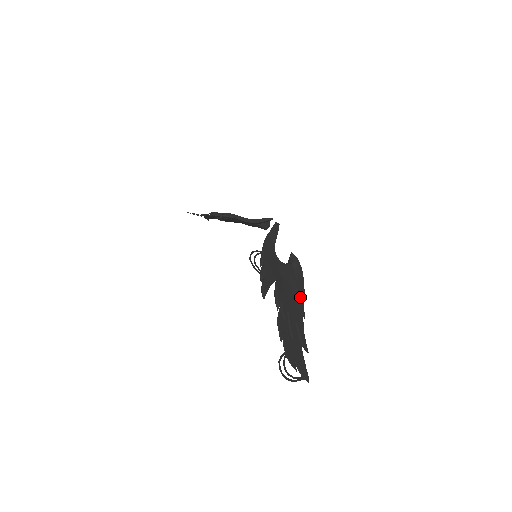
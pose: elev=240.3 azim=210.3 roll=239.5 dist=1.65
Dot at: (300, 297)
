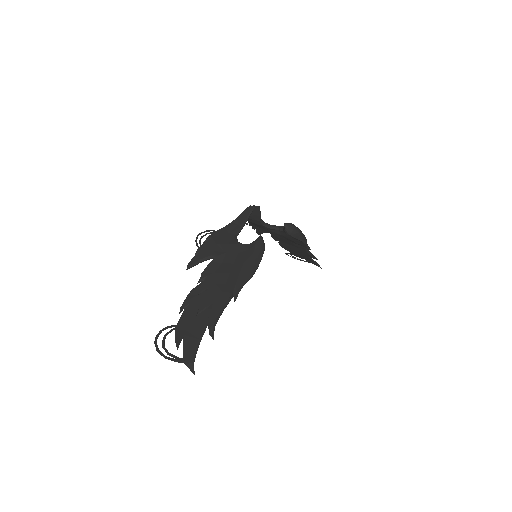
Dot at: (239, 277)
